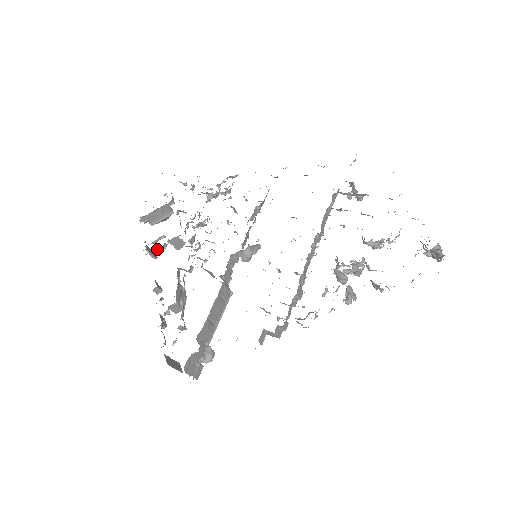
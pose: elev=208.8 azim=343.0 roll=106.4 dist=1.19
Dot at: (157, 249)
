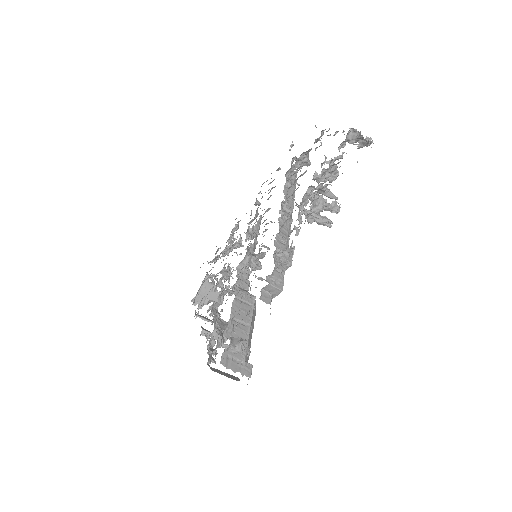
Dot at: (210, 315)
